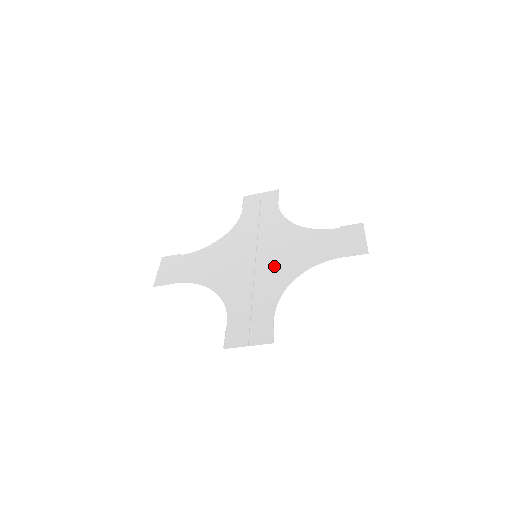
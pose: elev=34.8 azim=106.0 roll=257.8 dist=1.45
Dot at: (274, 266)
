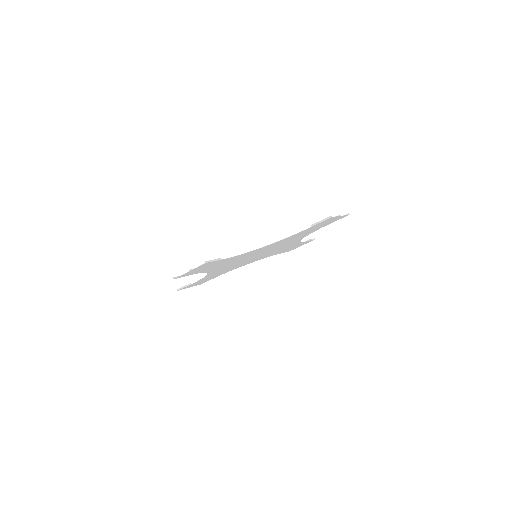
Dot at: (260, 251)
